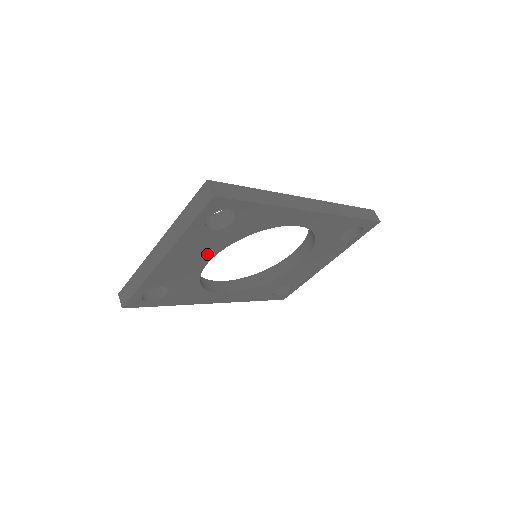
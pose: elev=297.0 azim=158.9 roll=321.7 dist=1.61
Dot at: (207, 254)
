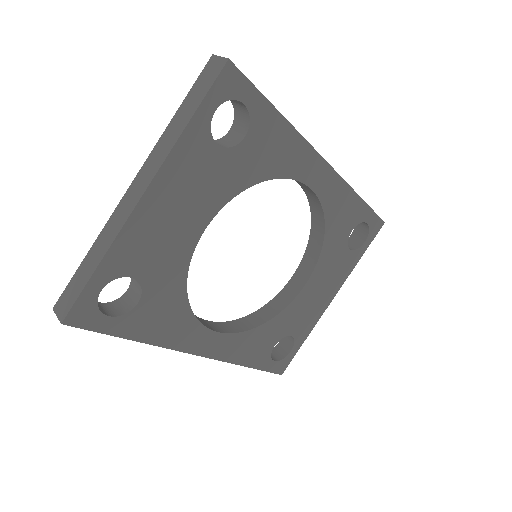
Dot at: (204, 208)
